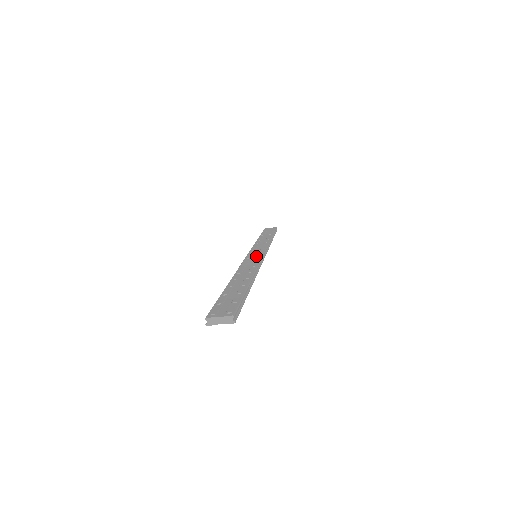
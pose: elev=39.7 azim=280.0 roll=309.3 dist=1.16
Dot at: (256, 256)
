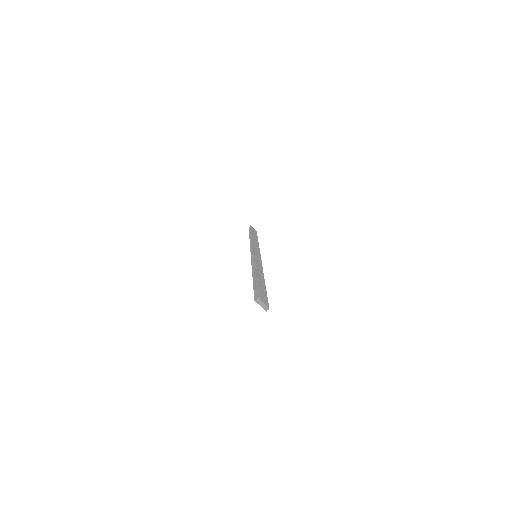
Dot at: (259, 258)
